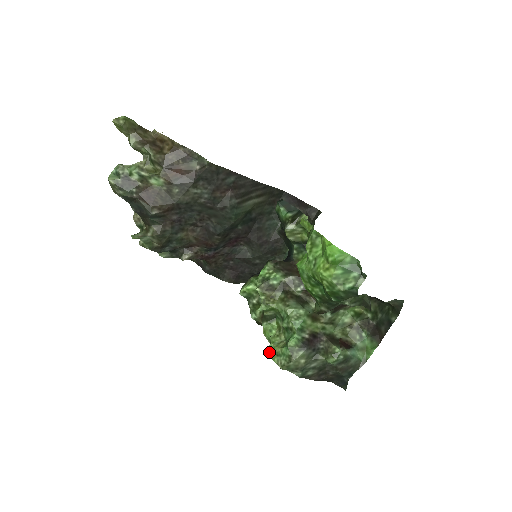
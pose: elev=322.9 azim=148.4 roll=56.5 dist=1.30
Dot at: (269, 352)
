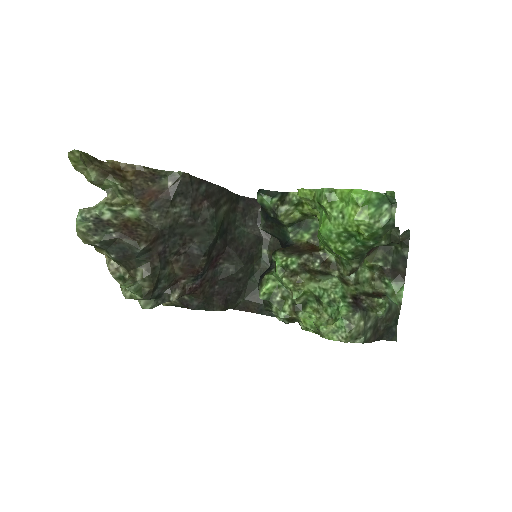
Dot at: (323, 335)
